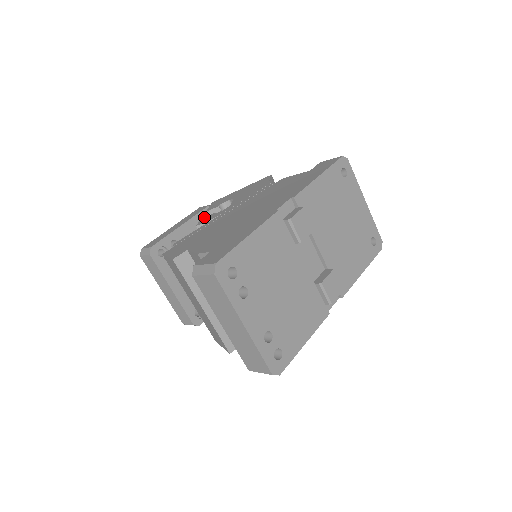
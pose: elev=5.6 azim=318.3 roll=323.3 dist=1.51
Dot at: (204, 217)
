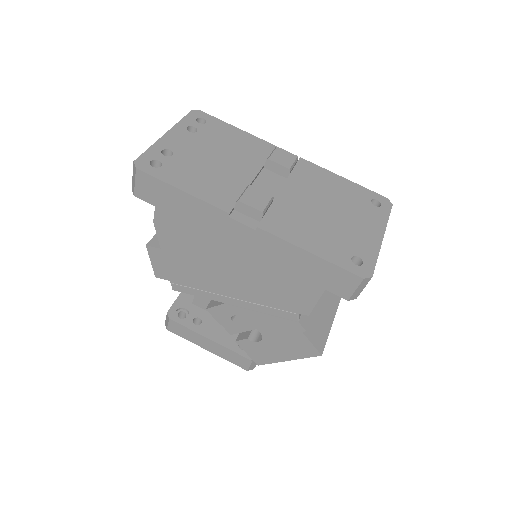
Dot at: occluded
